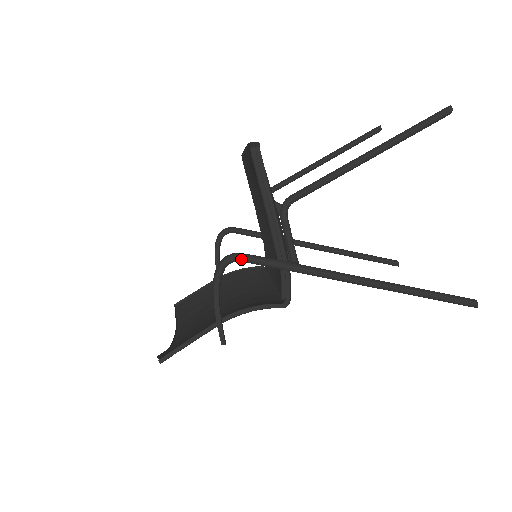
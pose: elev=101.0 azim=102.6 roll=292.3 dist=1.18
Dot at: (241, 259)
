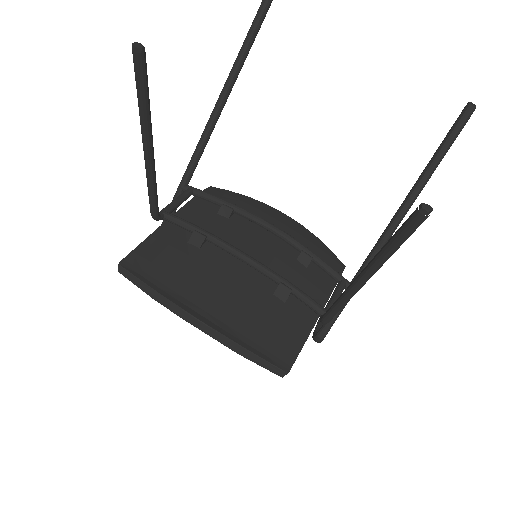
Dot at: occluded
